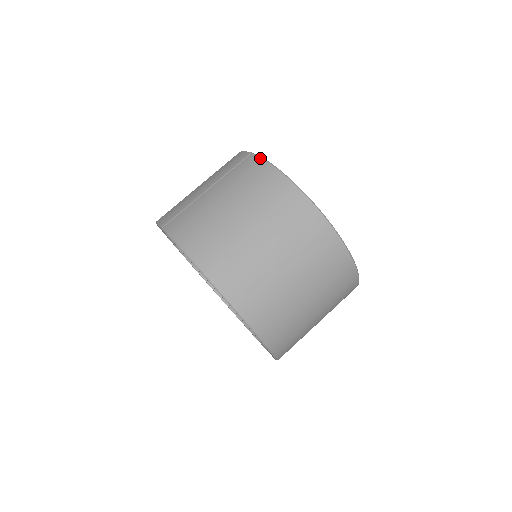
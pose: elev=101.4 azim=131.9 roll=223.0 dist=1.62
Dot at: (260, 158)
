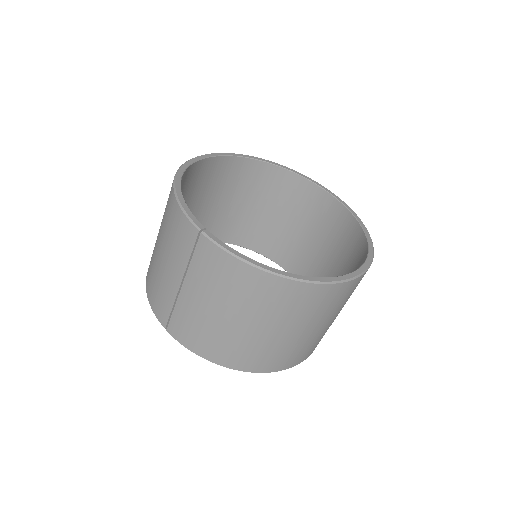
Dot at: (216, 247)
